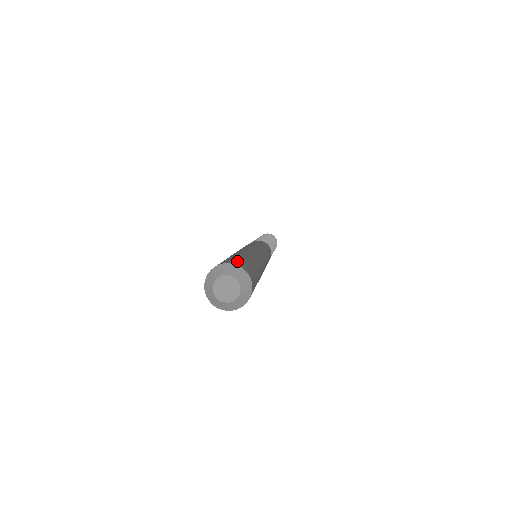
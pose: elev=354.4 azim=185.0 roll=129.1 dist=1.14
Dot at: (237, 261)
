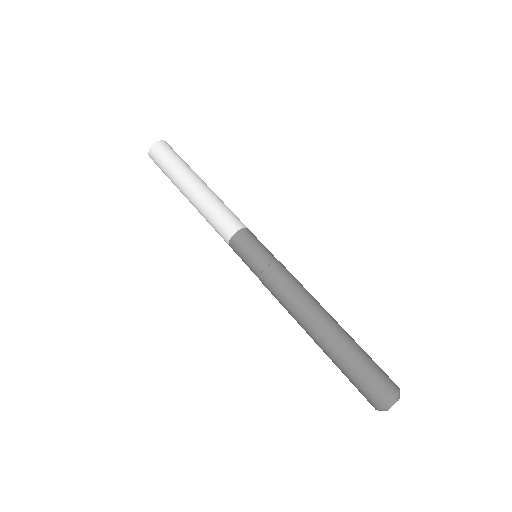
Dot at: (388, 377)
